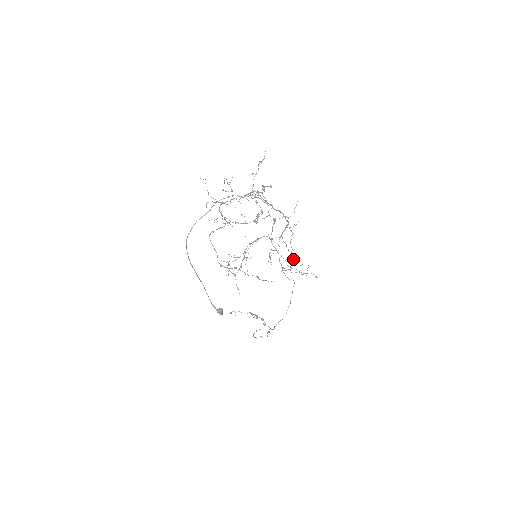
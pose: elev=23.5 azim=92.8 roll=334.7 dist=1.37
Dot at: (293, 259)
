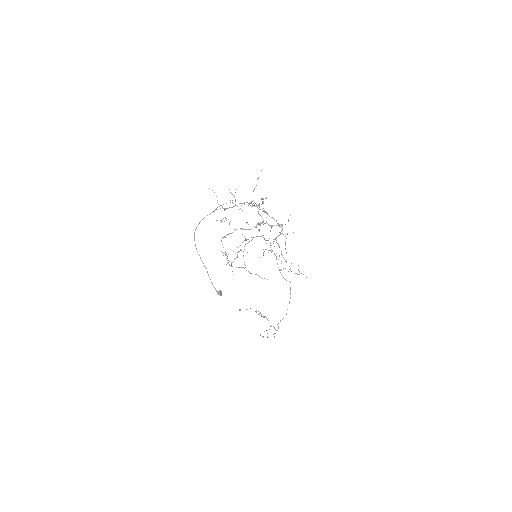
Dot at: (283, 257)
